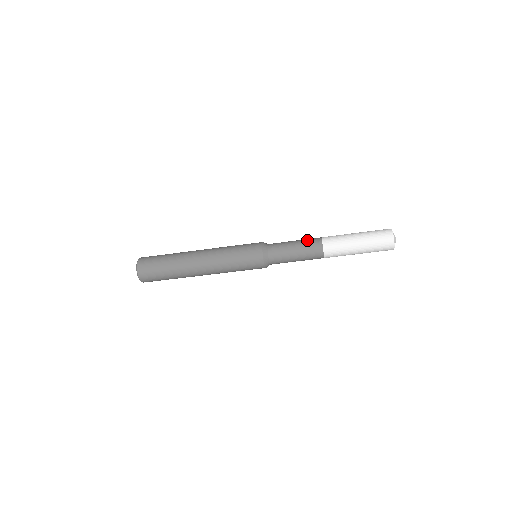
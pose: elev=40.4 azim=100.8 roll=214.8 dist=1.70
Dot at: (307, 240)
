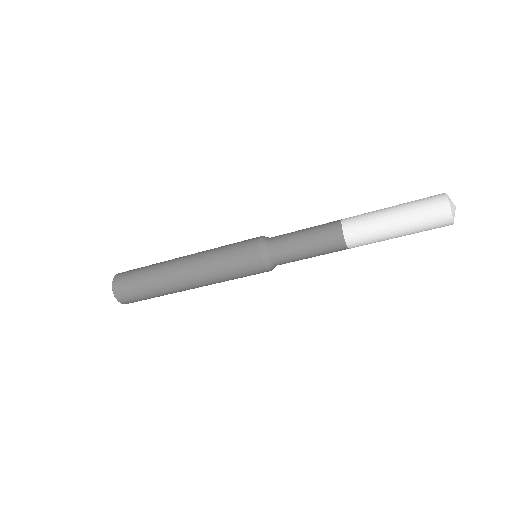
Dot at: (322, 237)
